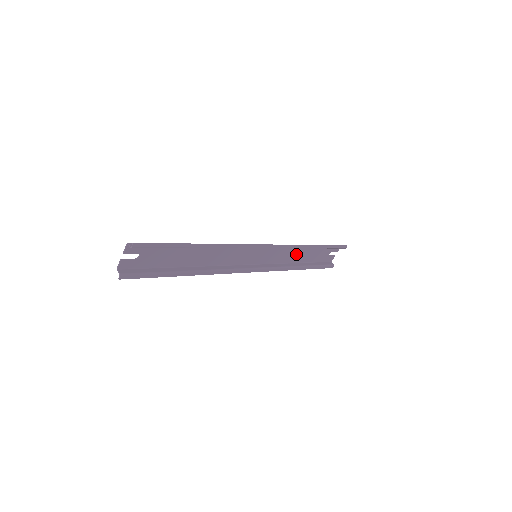
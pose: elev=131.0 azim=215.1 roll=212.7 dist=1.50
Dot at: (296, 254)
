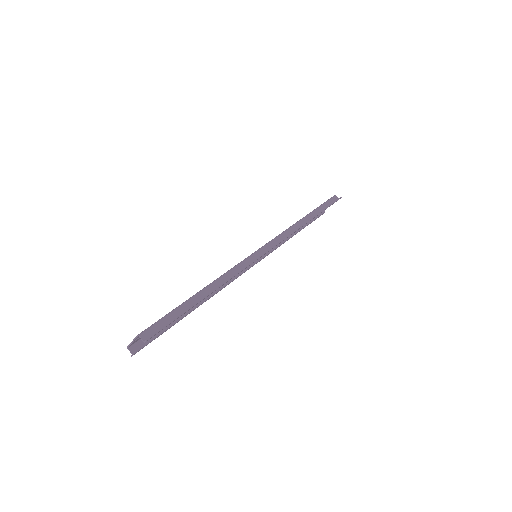
Dot at: occluded
